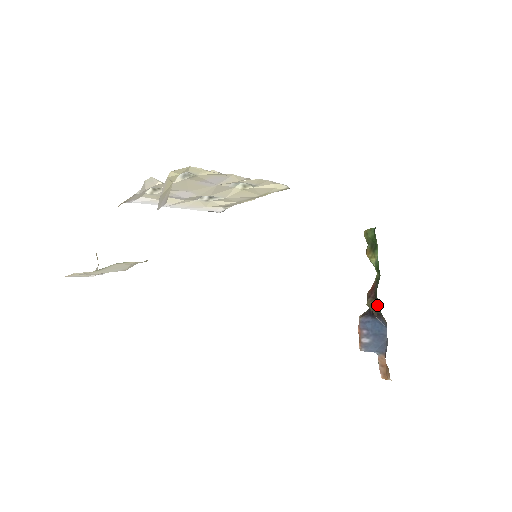
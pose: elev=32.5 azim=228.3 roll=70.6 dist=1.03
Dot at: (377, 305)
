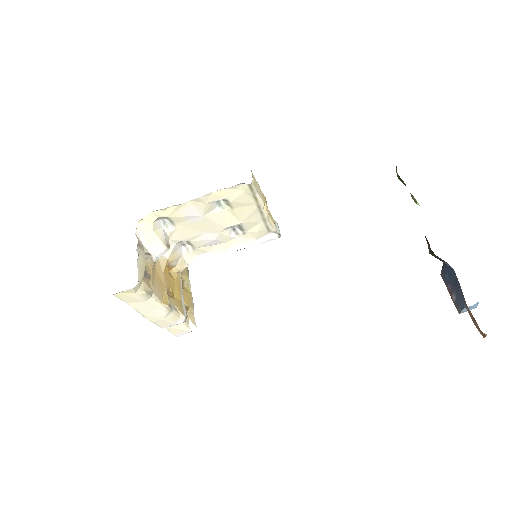
Dot at: occluded
